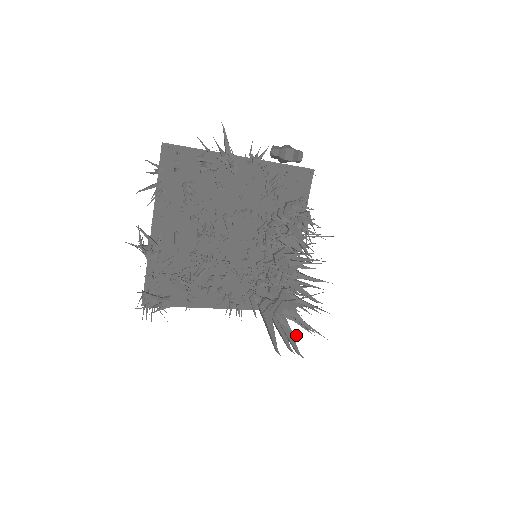
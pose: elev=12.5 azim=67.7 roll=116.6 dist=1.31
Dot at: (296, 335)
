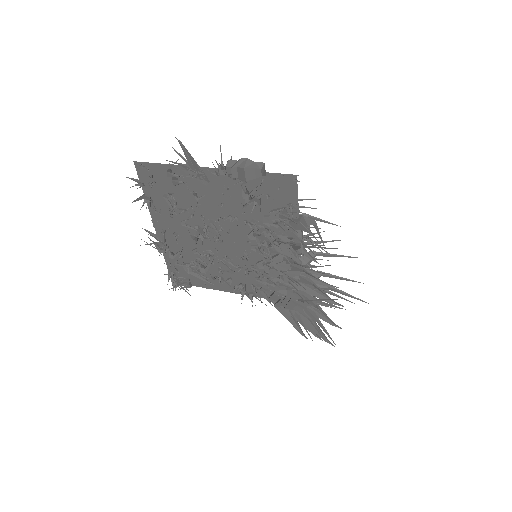
Dot at: (307, 332)
